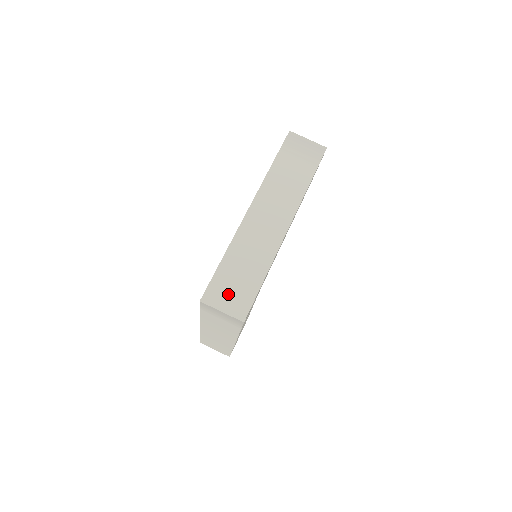
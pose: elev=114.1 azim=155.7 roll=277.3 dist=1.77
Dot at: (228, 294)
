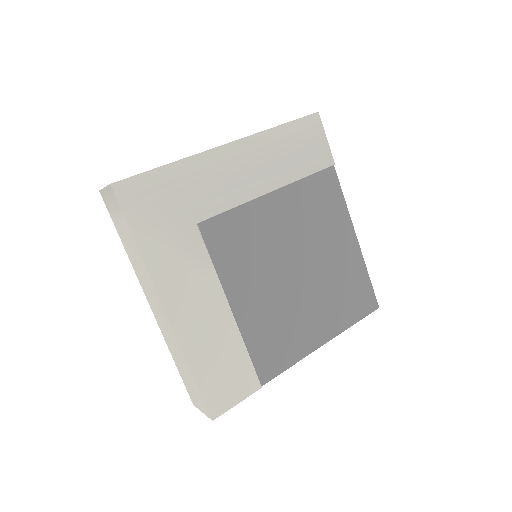
Dot at: occluded
